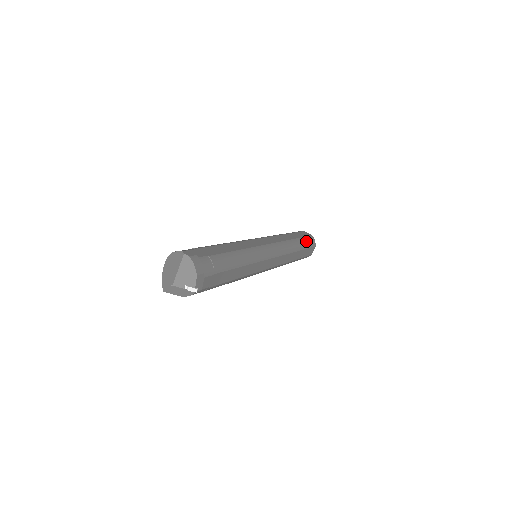
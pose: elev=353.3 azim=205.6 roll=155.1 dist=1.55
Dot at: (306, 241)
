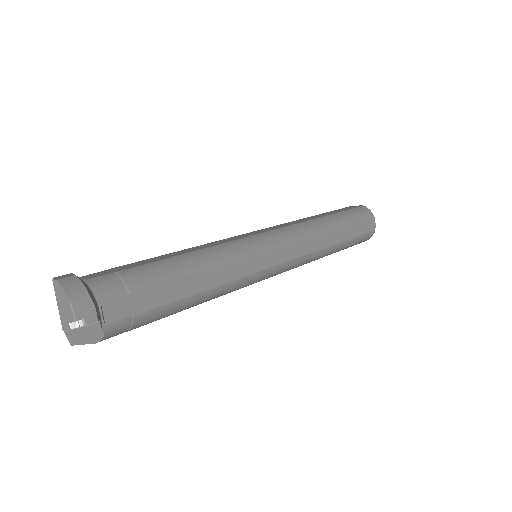
Dot at: (350, 214)
